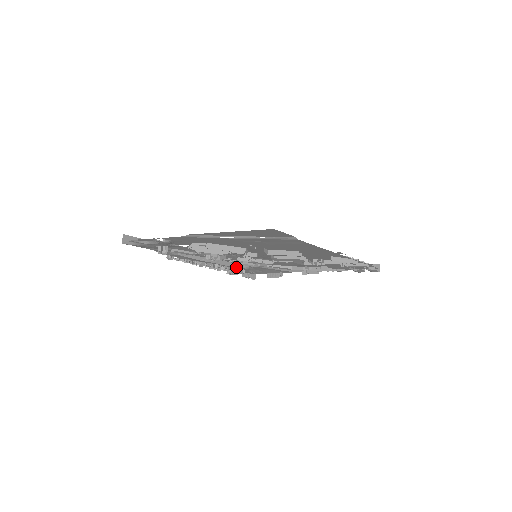
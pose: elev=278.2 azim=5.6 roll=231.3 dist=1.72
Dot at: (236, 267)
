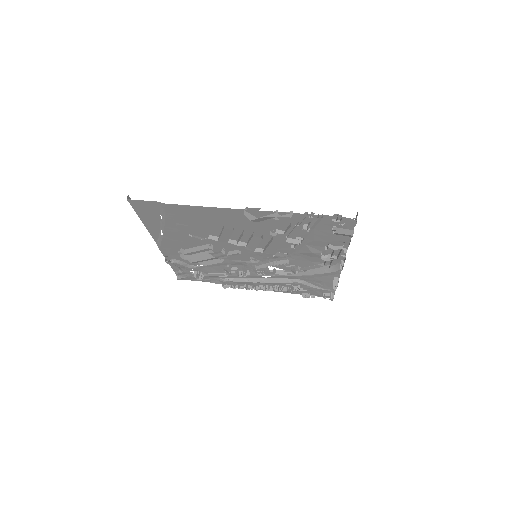
Dot at: (287, 283)
